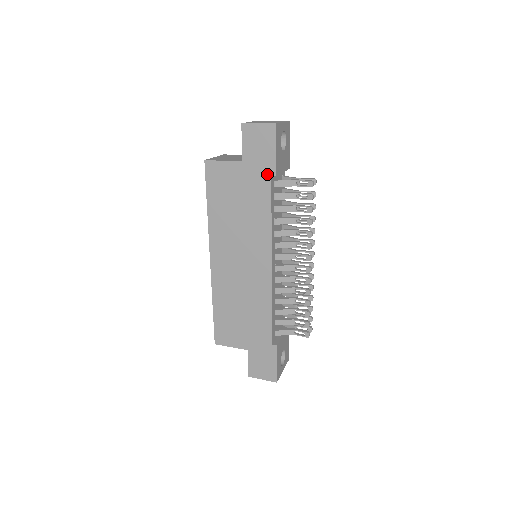
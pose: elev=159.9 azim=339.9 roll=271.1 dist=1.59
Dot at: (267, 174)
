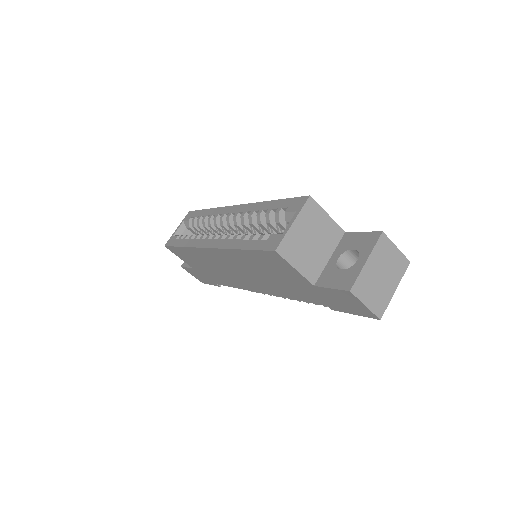
Dot at: (326, 304)
